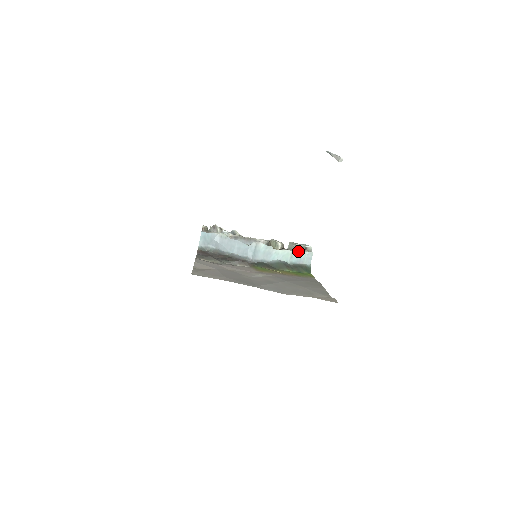
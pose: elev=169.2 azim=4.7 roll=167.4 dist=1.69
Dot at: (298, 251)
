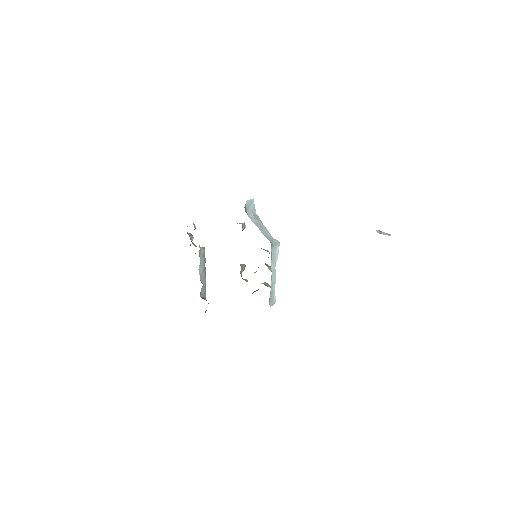
Dot at: occluded
